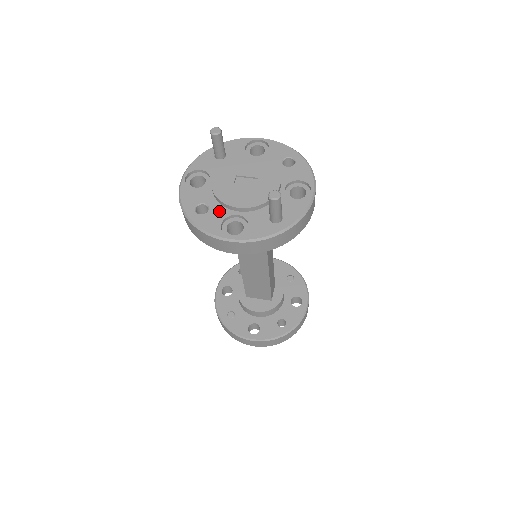
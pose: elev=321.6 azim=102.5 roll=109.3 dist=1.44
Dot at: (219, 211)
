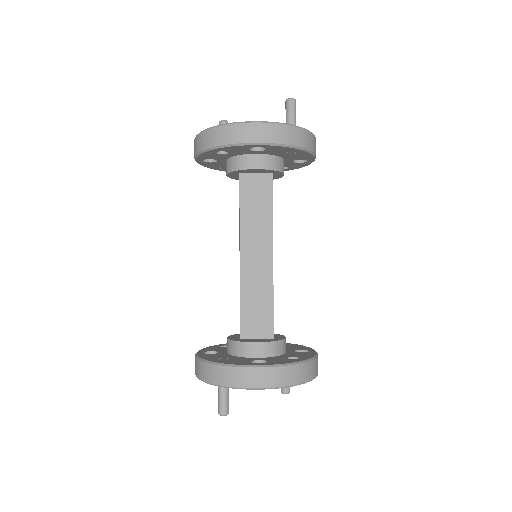
Dot at: occluded
